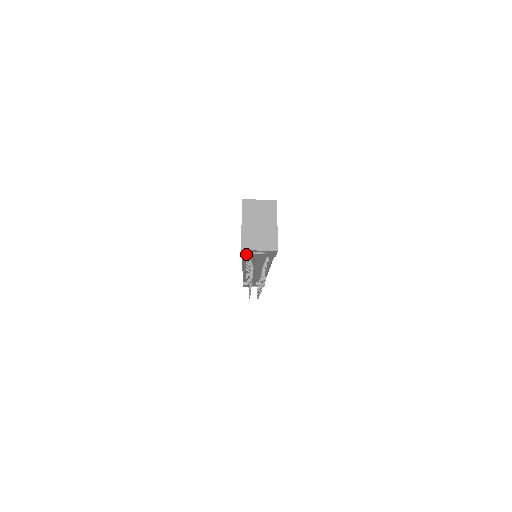
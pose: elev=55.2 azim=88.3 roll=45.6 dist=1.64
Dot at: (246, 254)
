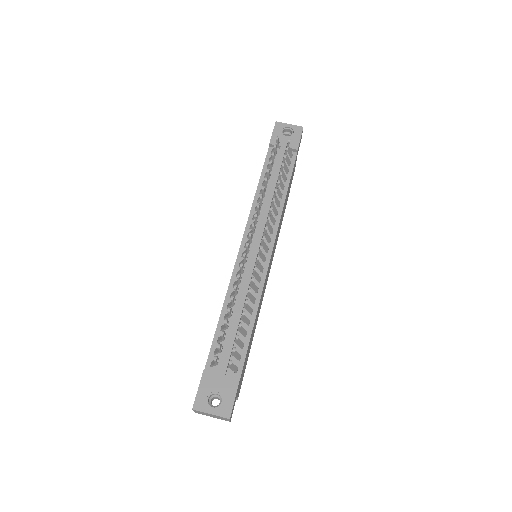
Dot at: occluded
